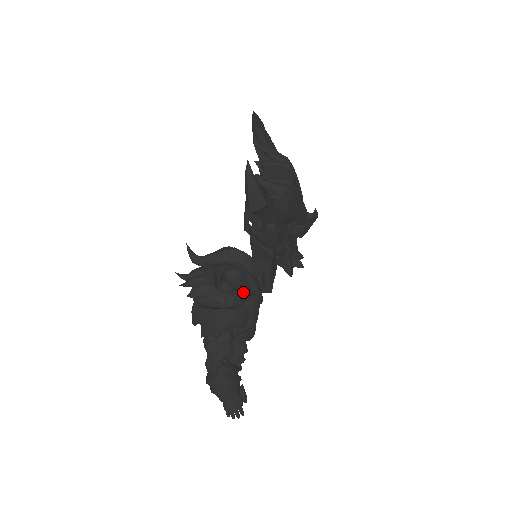
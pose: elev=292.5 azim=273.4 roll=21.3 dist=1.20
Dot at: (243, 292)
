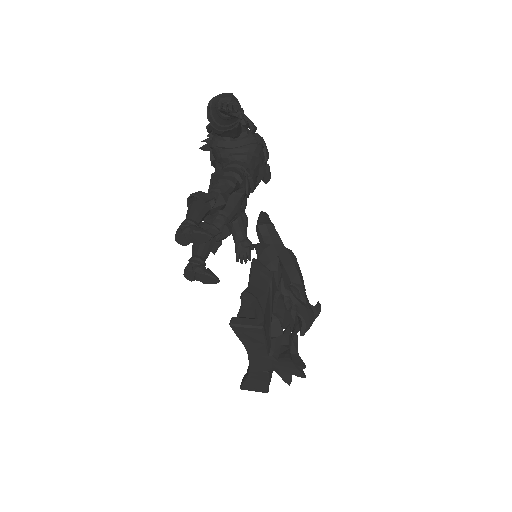
Dot at: occluded
